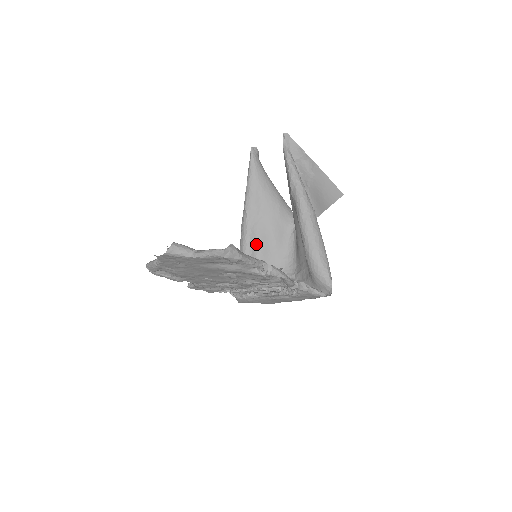
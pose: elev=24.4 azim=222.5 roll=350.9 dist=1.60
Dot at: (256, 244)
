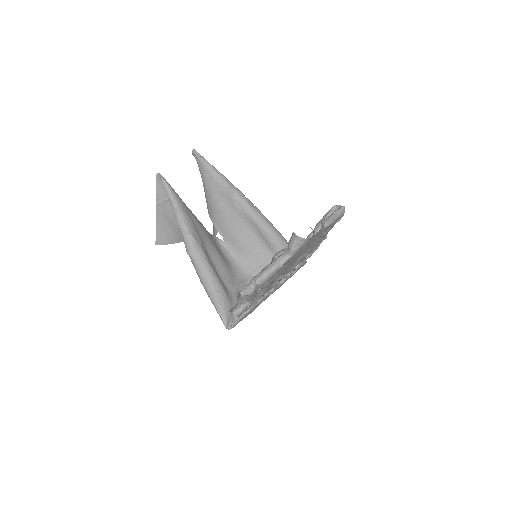
Dot at: (212, 264)
